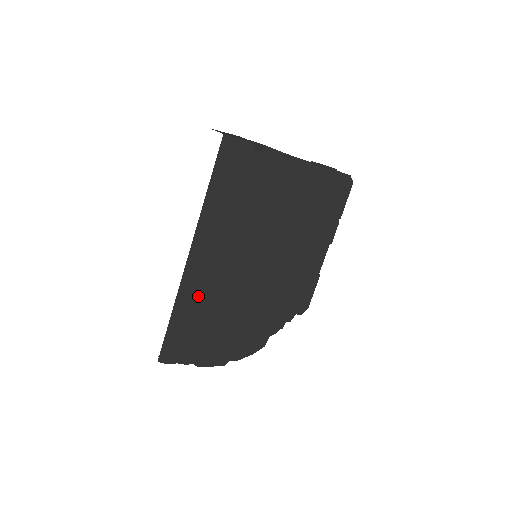
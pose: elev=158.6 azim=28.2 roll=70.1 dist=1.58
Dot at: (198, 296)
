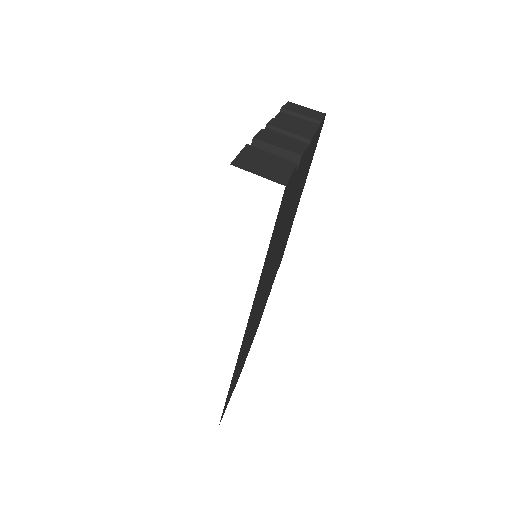
Dot at: (243, 349)
